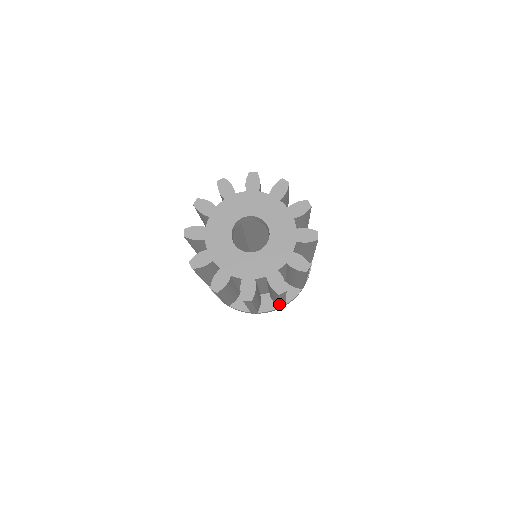
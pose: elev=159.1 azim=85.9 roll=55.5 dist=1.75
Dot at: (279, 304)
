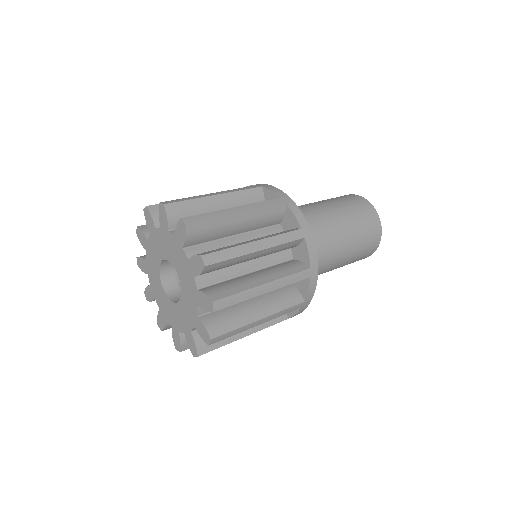
Dot at: occluded
